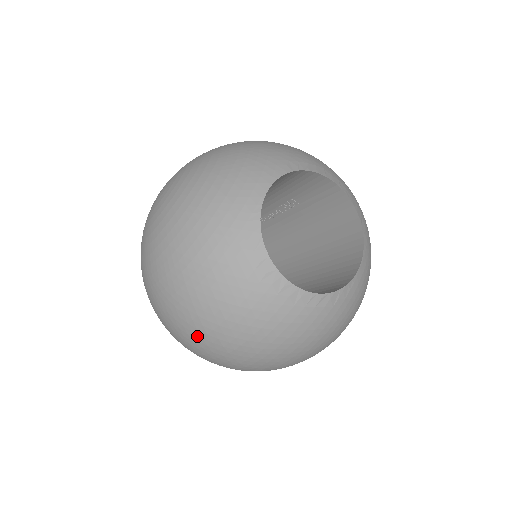
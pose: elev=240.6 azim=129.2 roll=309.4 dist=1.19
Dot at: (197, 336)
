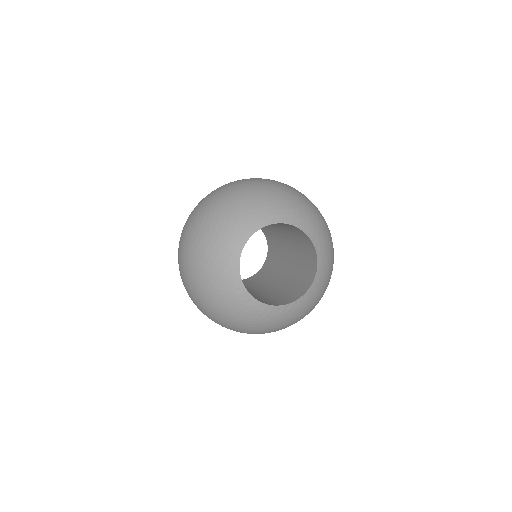
Dot at: (218, 323)
